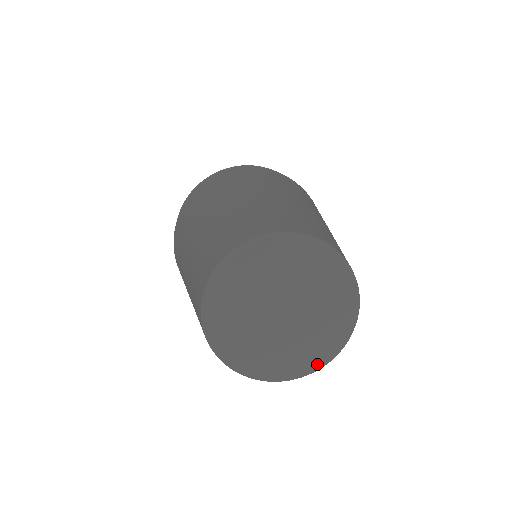
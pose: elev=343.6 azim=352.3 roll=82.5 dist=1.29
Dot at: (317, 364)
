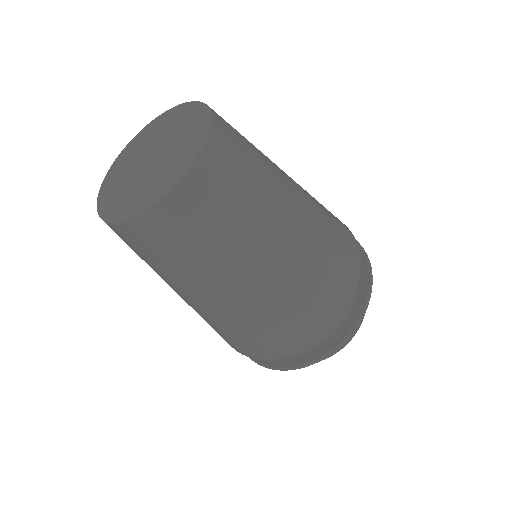
Dot at: (168, 186)
